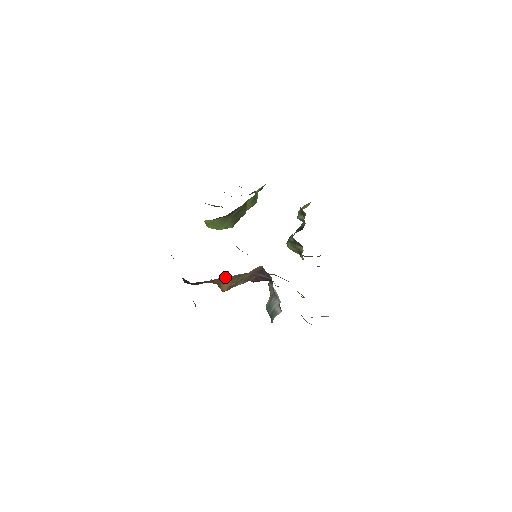
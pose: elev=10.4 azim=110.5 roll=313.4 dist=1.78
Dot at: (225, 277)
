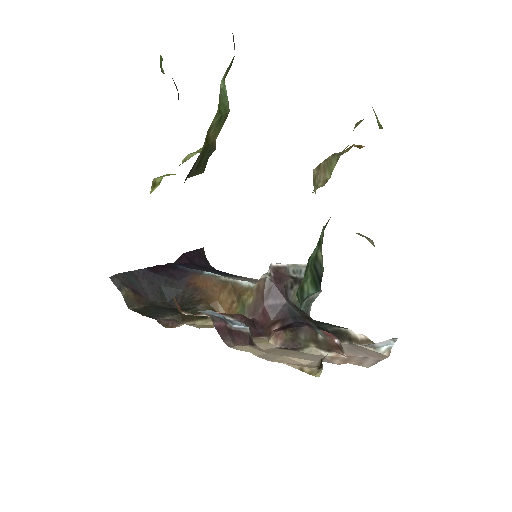
Dot at: (221, 278)
